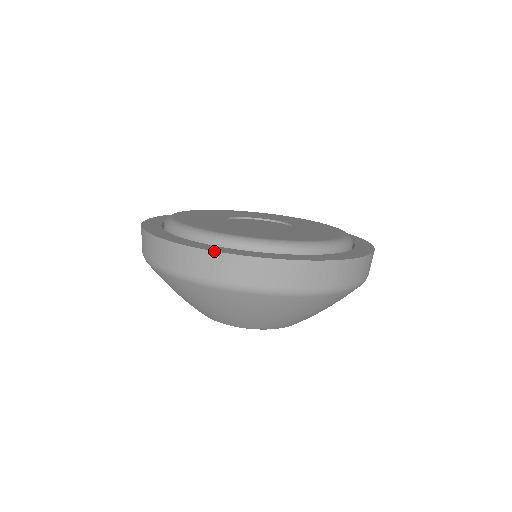
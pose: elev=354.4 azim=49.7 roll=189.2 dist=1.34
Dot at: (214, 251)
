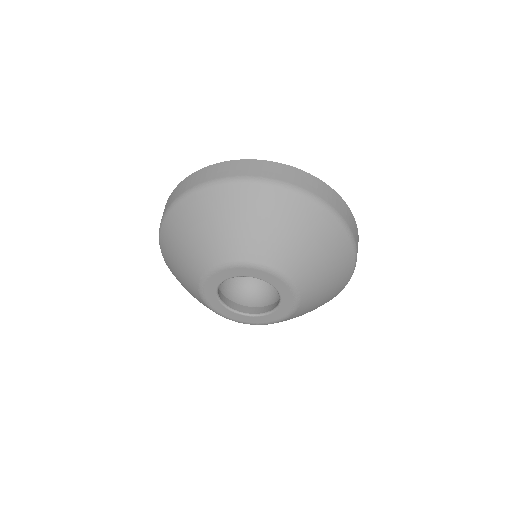
Dot at: occluded
